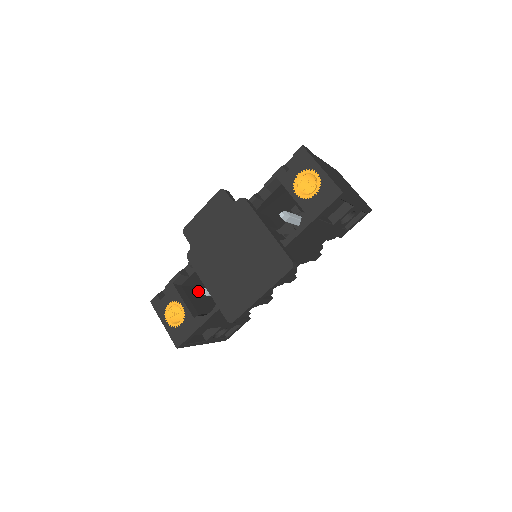
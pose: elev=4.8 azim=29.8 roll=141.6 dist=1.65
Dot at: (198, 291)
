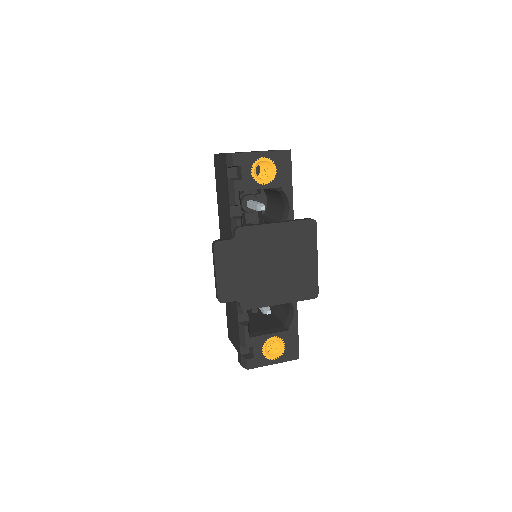
Dot at: (250, 324)
